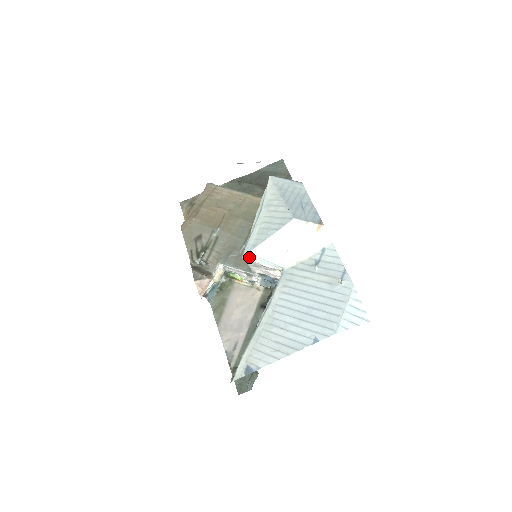
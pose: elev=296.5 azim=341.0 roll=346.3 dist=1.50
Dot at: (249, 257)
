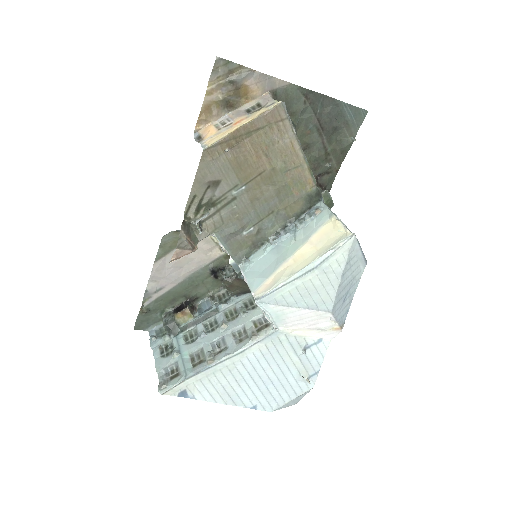
Dot at: (262, 307)
